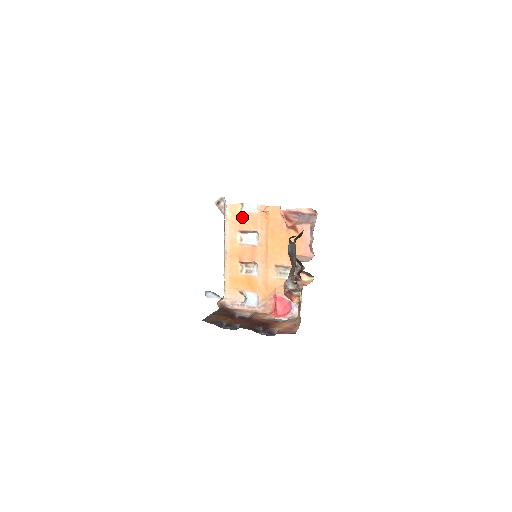
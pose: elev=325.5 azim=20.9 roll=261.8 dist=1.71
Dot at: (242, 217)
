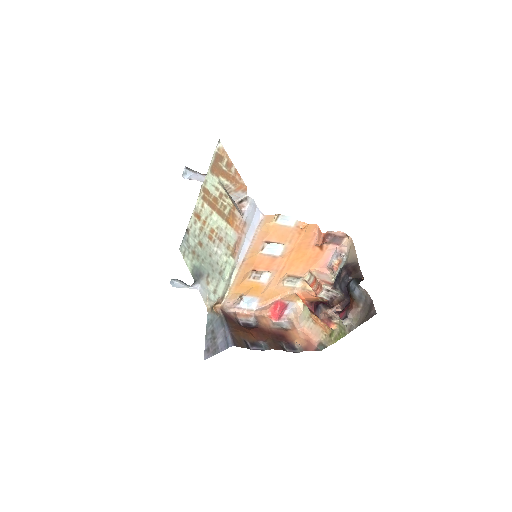
Dot at: (275, 229)
